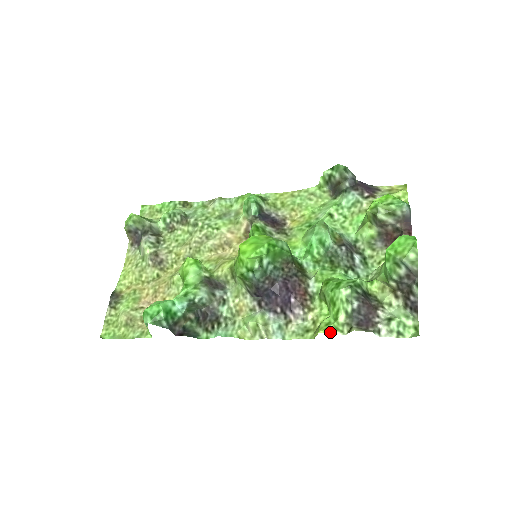
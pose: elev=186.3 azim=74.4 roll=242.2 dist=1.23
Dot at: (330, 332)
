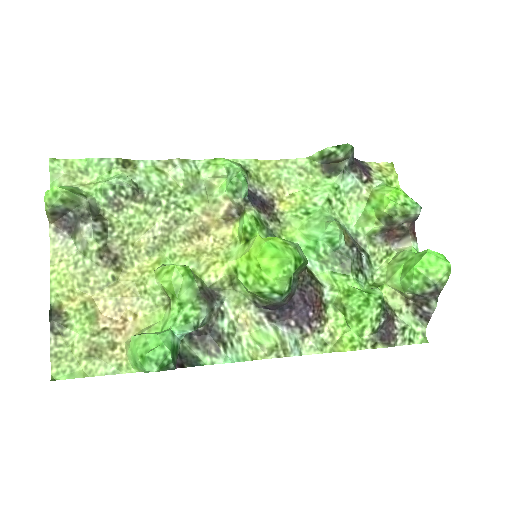
Dot at: (356, 349)
